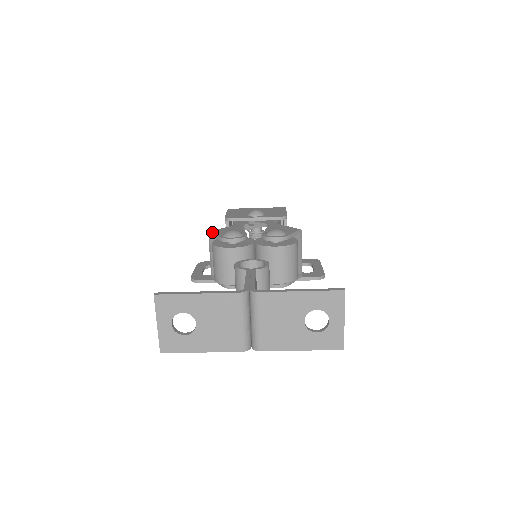
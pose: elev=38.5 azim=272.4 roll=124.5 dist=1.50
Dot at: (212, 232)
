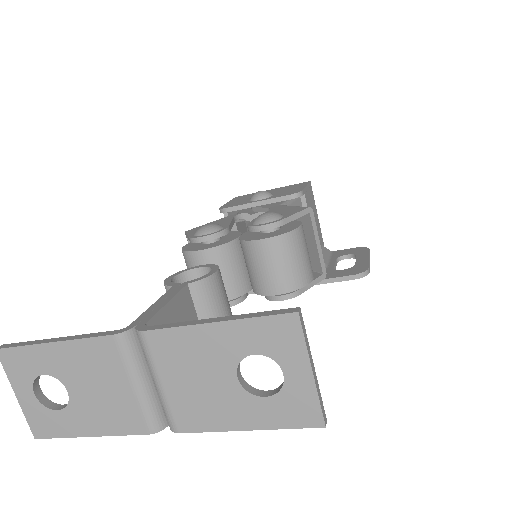
Dot at: (187, 231)
